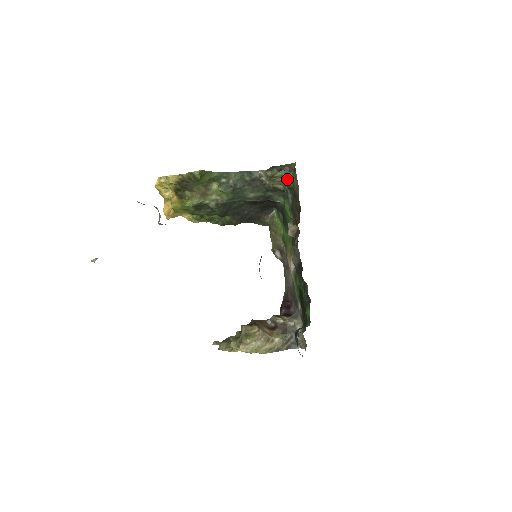
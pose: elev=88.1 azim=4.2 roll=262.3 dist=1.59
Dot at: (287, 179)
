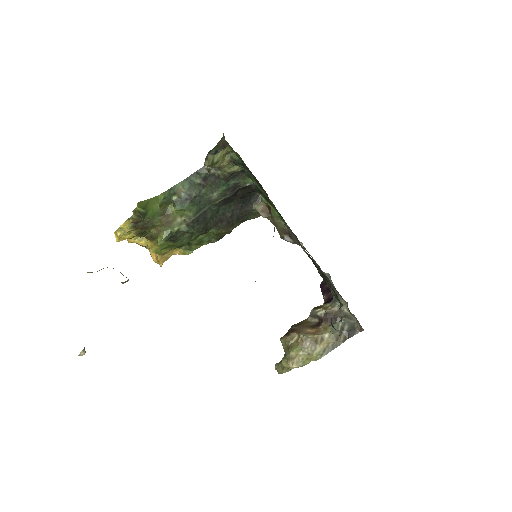
Dot at: (232, 157)
